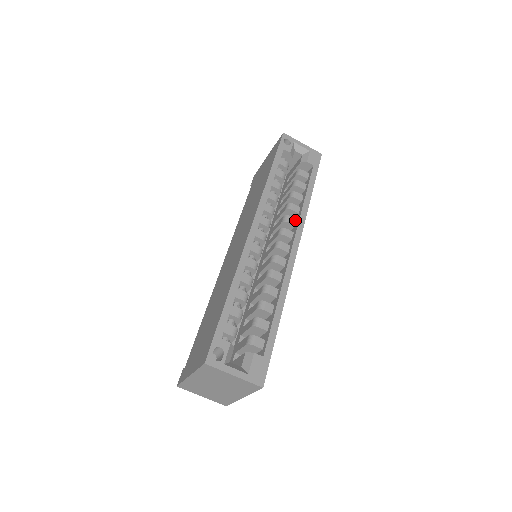
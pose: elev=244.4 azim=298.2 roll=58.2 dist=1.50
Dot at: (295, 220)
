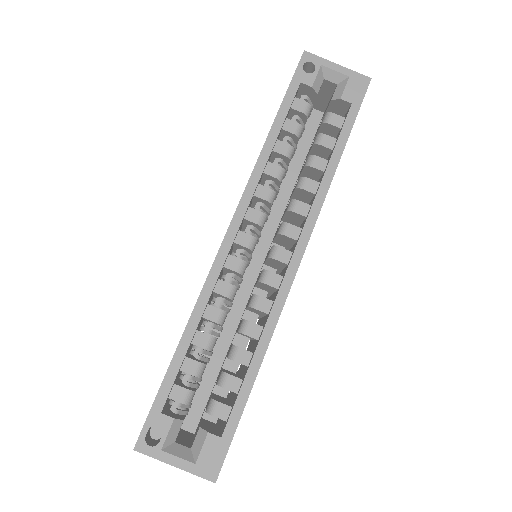
Dot at: (307, 207)
